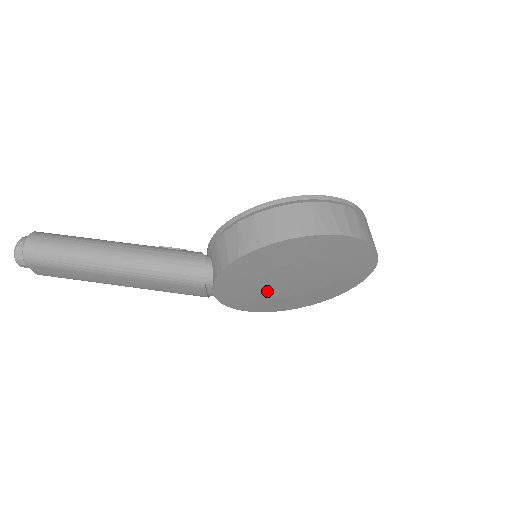
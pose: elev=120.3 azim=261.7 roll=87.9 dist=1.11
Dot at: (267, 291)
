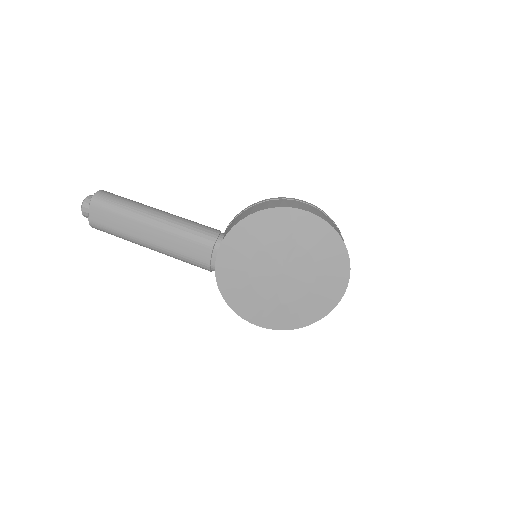
Dot at: (257, 277)
